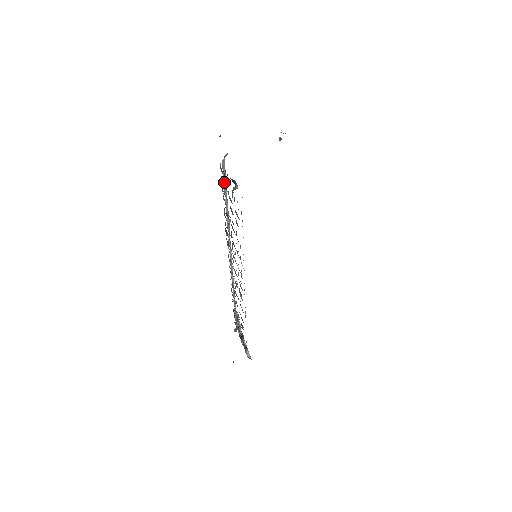
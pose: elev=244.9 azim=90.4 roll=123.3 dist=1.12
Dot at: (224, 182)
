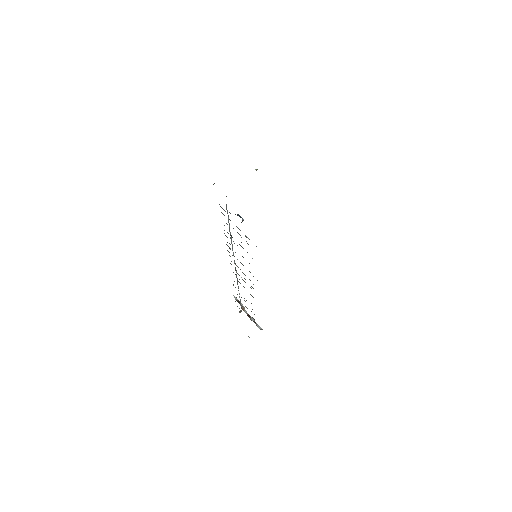
Dot at: occluded
